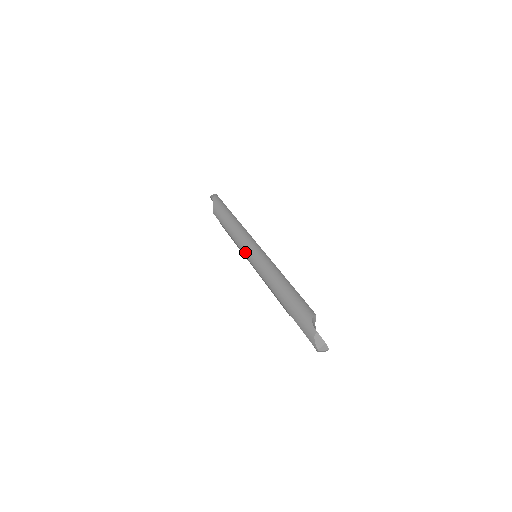
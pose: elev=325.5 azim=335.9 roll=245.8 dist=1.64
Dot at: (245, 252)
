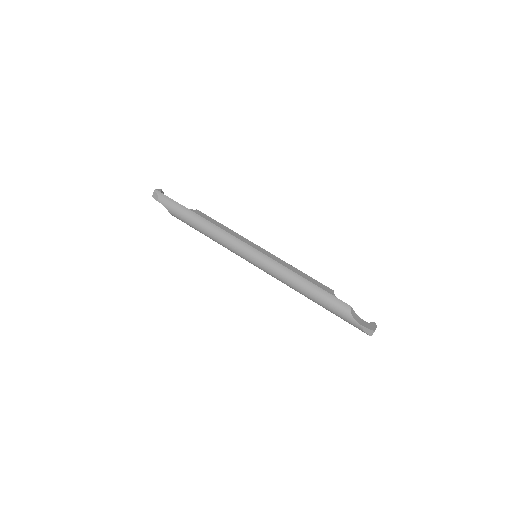
Dot at: occluded
